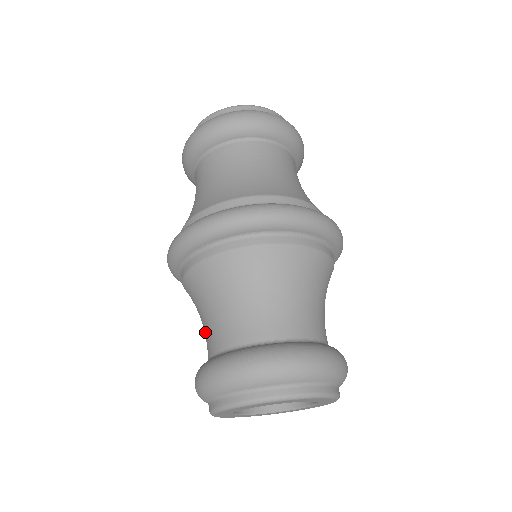
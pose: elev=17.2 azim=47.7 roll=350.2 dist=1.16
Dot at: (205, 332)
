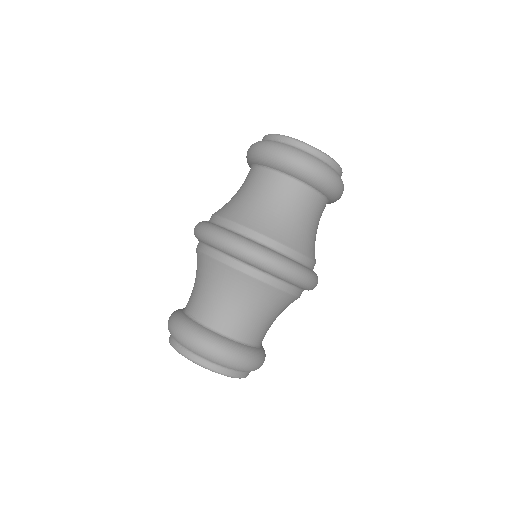
Dot at: (207, 302)
